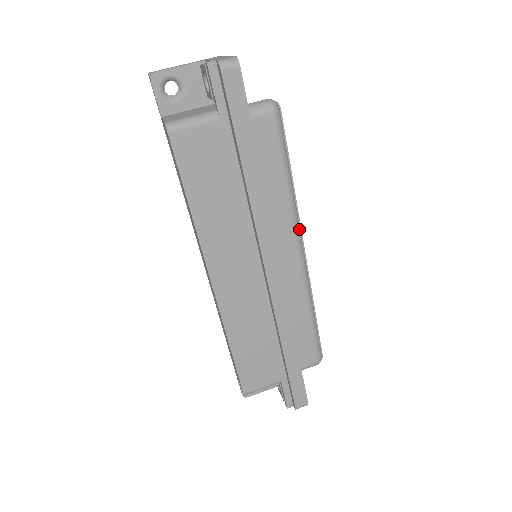
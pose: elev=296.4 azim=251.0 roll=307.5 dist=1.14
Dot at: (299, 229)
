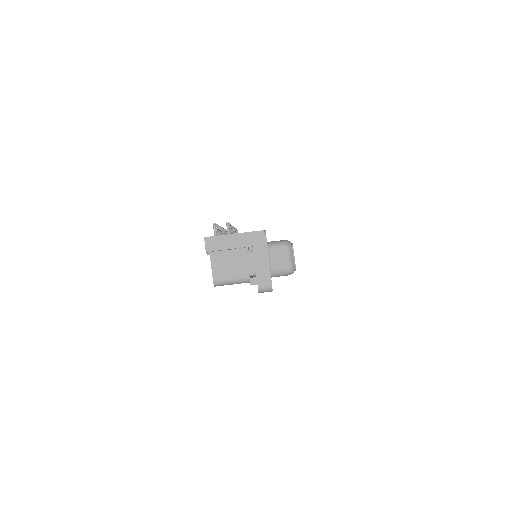
Dot at: occluded
